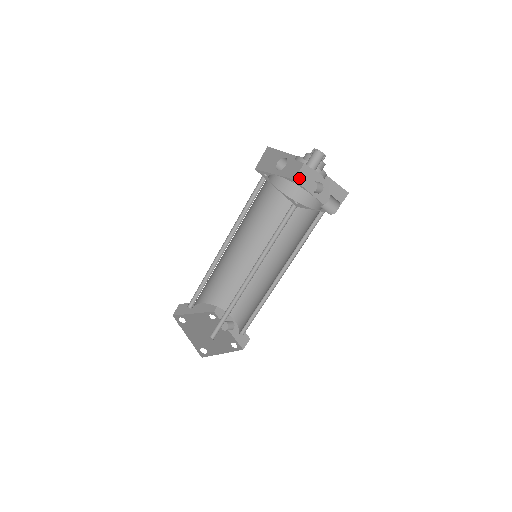
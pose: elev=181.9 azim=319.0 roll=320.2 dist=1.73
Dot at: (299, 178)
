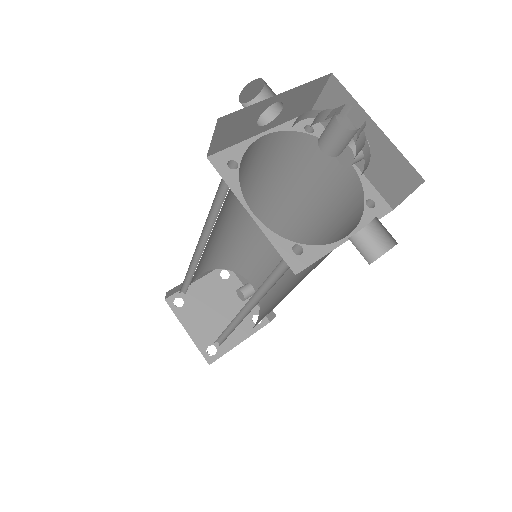
Dot at: occluded
